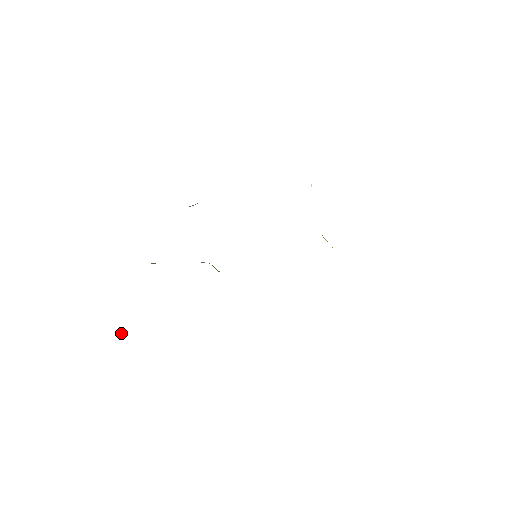
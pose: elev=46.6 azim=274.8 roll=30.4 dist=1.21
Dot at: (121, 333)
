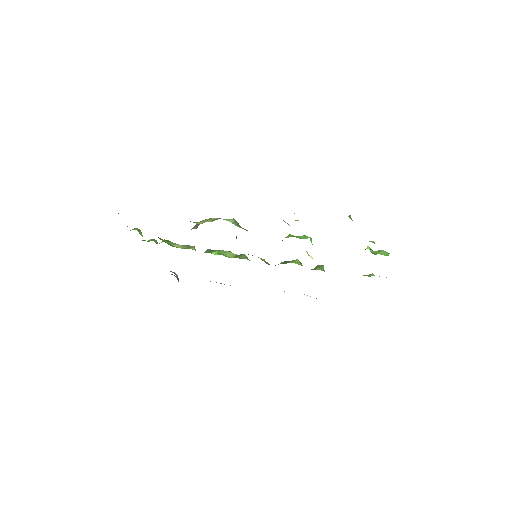
Dot at: (177, 277)
